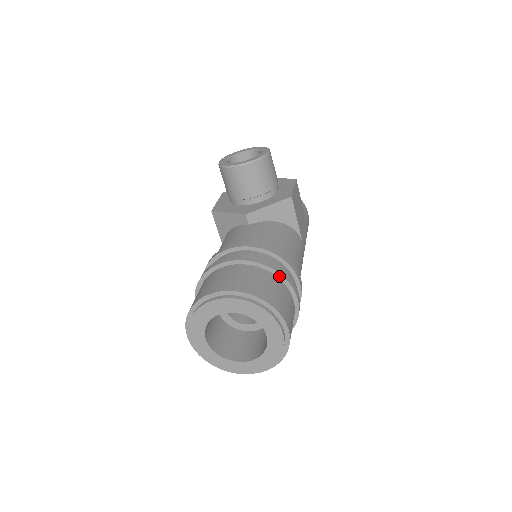
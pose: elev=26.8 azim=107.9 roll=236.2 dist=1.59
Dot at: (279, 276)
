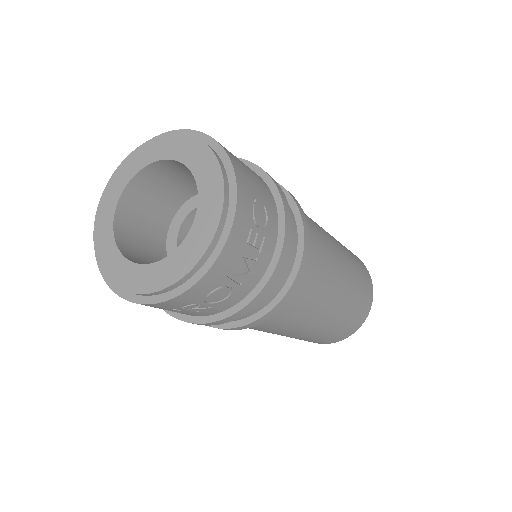
Dot at: occluded
